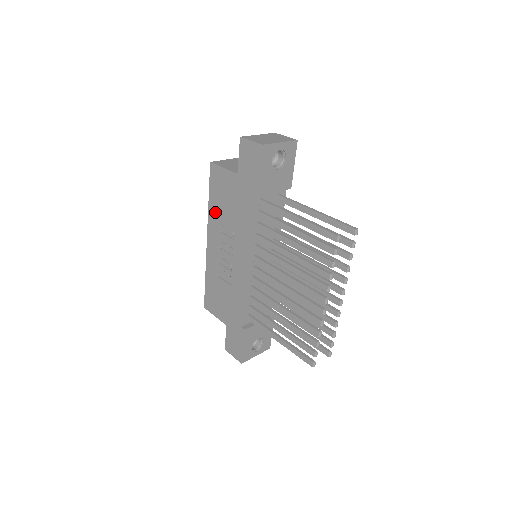
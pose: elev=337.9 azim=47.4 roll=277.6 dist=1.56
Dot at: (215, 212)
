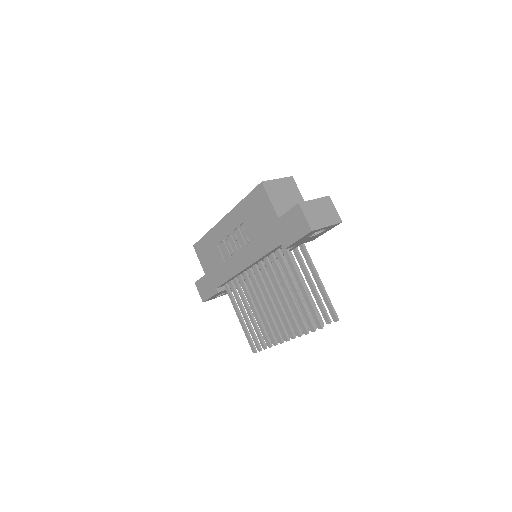
Dot at: (243, 213)
